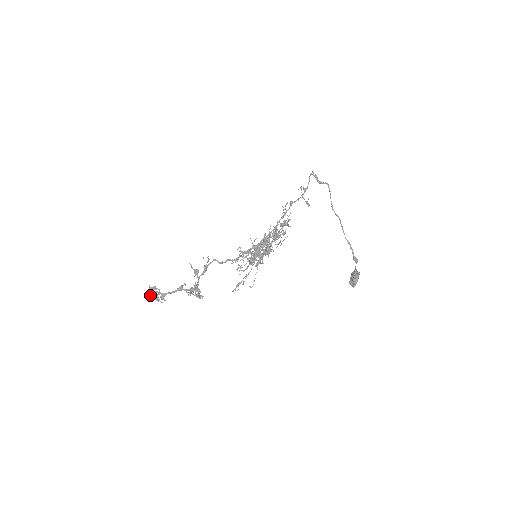
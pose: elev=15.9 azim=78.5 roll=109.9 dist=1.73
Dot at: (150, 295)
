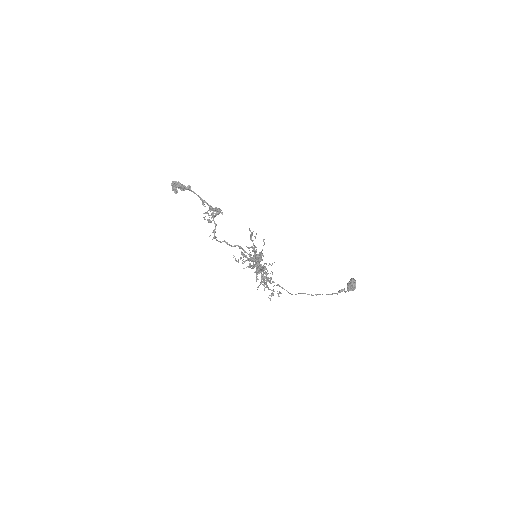
Dot at: (178, 182)
